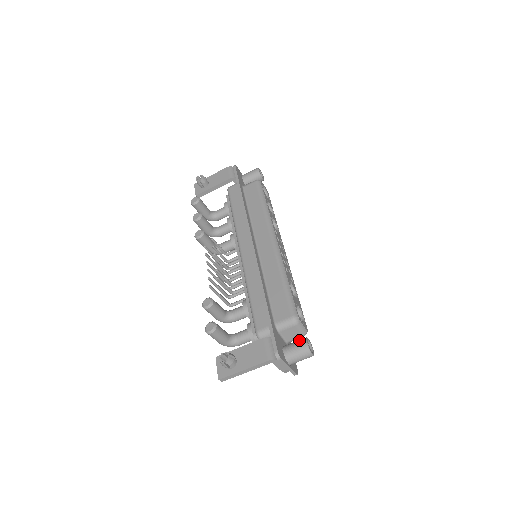
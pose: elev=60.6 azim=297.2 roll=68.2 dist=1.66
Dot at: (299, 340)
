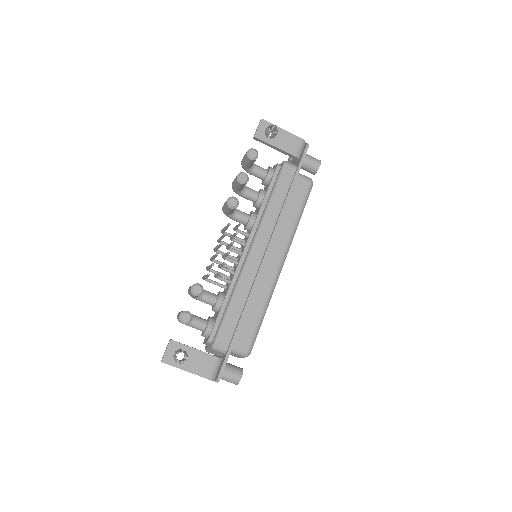
Dot at: (237, 369)
